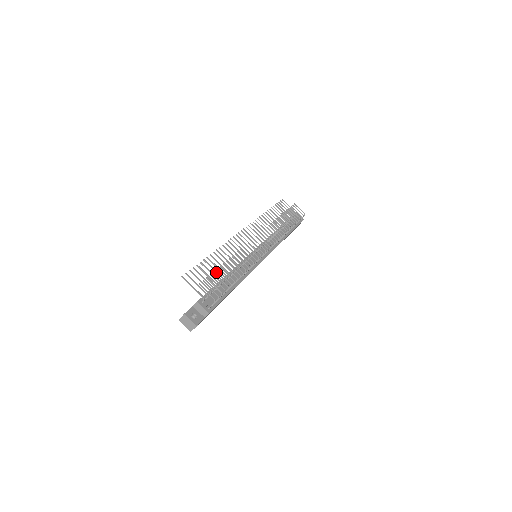
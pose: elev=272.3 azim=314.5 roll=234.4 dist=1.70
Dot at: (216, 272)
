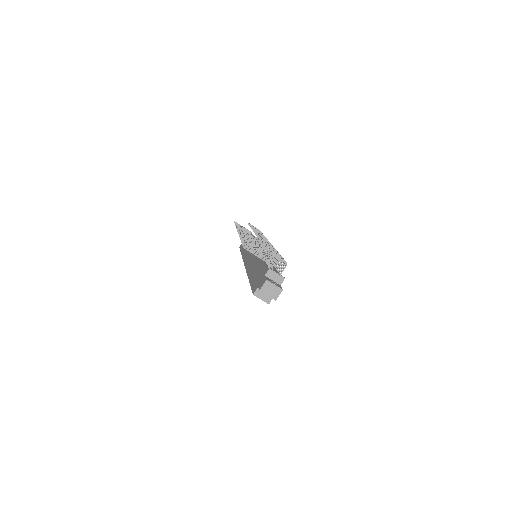
Dot at: (258, 251)
